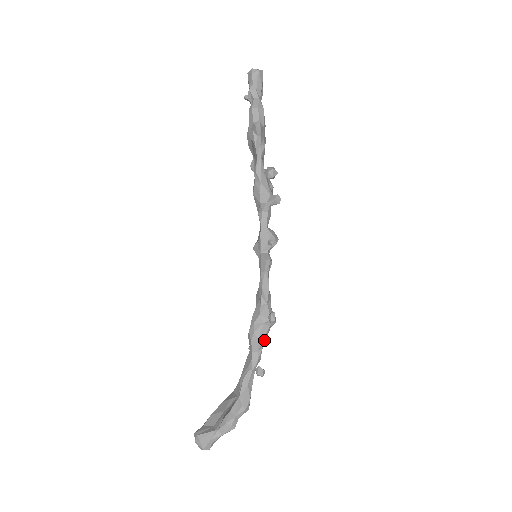
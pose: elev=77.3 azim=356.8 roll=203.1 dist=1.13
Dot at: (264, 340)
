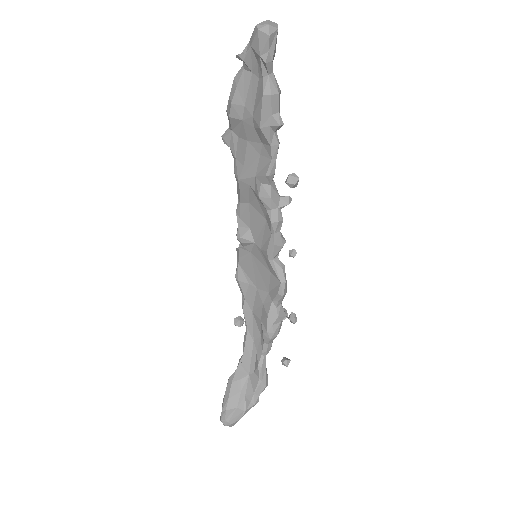
Dot at: occluded
